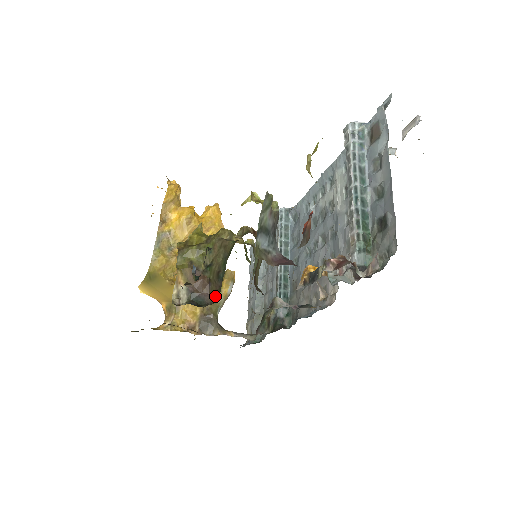
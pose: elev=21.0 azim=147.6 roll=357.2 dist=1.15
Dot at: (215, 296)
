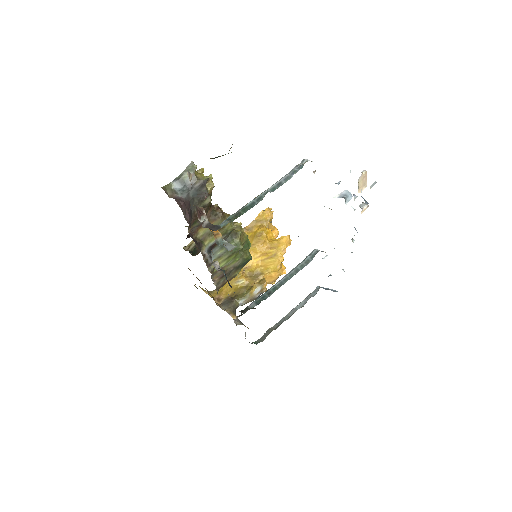
Dot at: occluded
